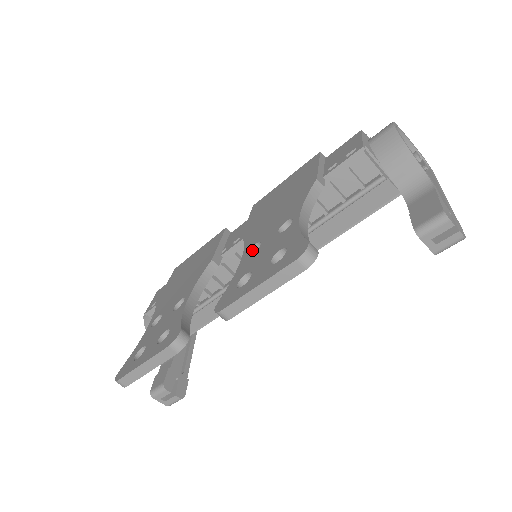
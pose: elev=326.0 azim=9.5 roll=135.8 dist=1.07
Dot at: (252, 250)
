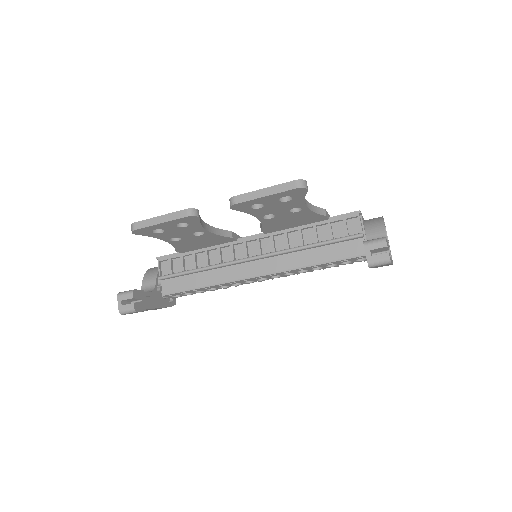
Dot at: occluded
